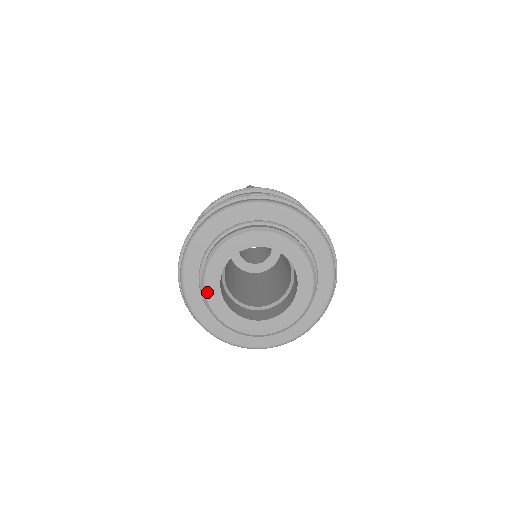
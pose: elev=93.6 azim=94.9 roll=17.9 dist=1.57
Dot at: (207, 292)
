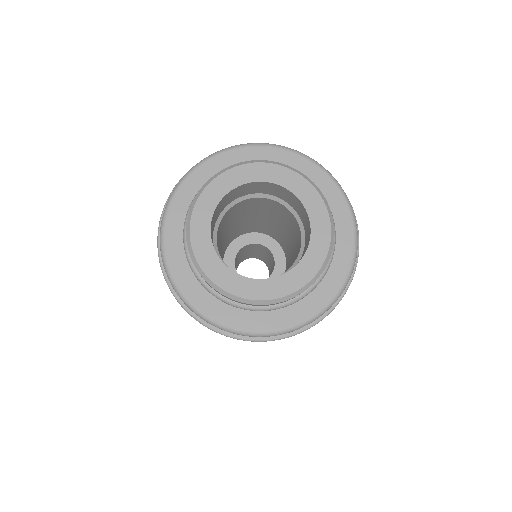
Dot at: (195, 248)
